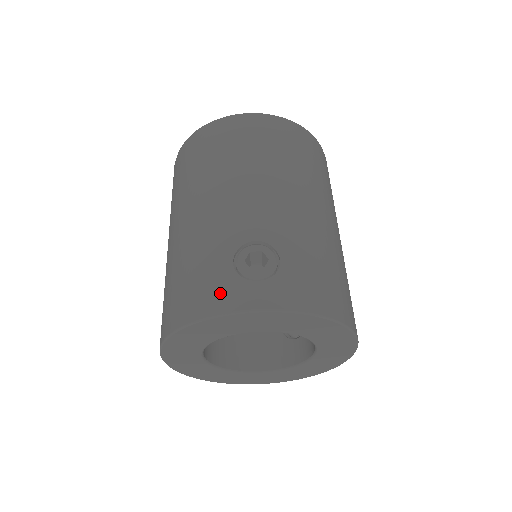
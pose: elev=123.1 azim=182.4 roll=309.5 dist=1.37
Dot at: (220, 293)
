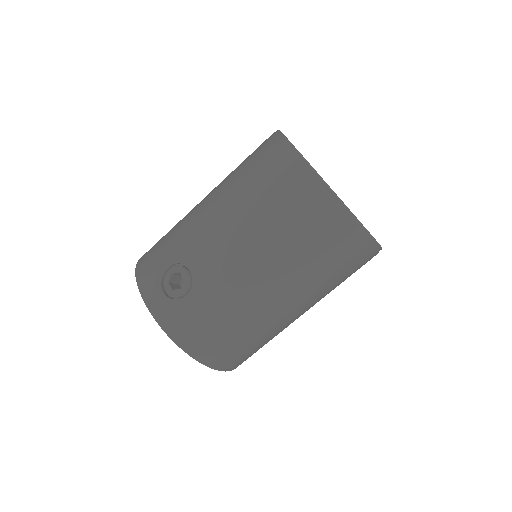
Dot at: (149, 275)
